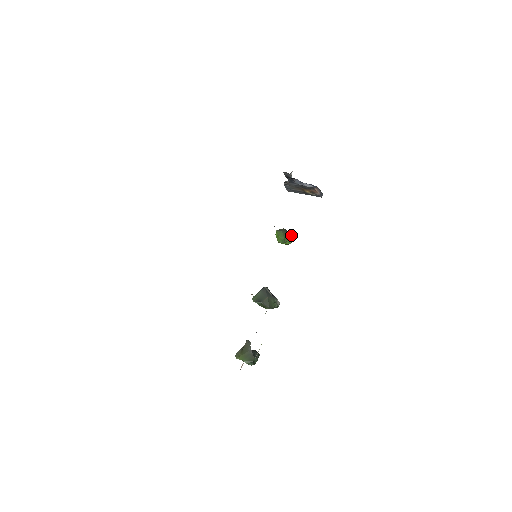
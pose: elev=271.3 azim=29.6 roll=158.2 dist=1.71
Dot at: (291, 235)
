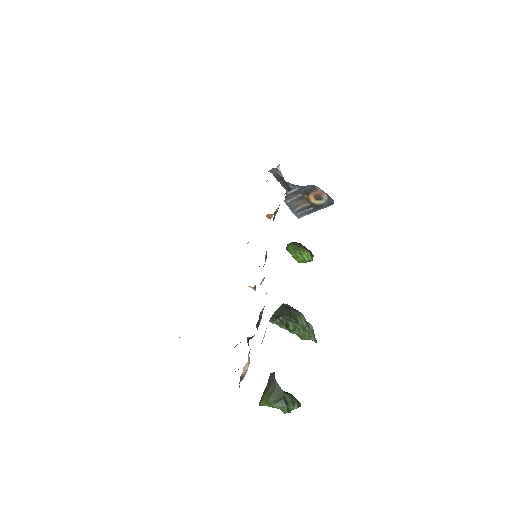
Dot at: (308, 250)
